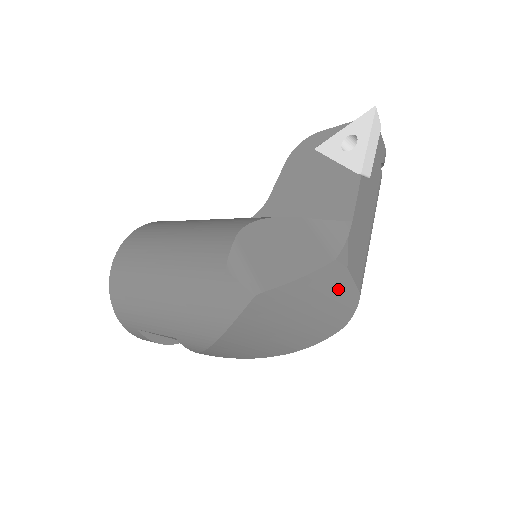
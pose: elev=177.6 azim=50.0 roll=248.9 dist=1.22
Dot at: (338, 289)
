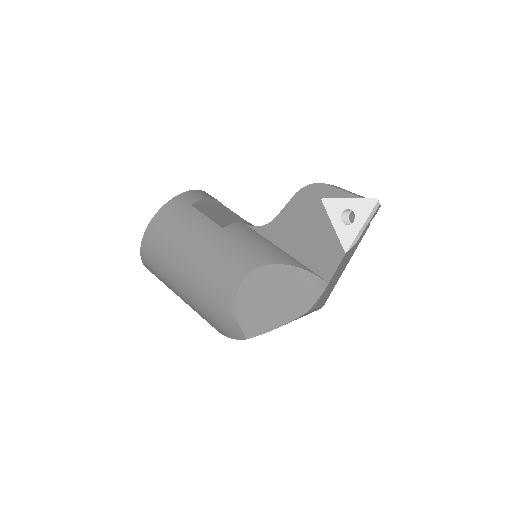
Dot at: (307, 314)
